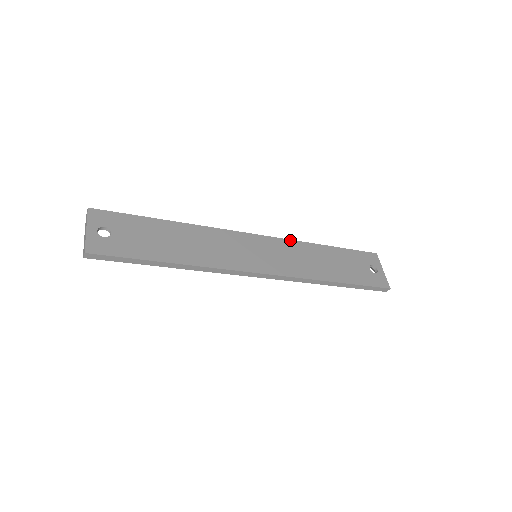
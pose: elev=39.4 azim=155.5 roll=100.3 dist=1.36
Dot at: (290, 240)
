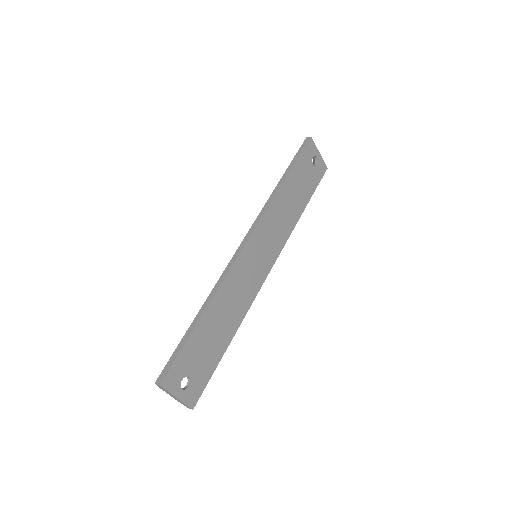
Dot at: (267, 211)
